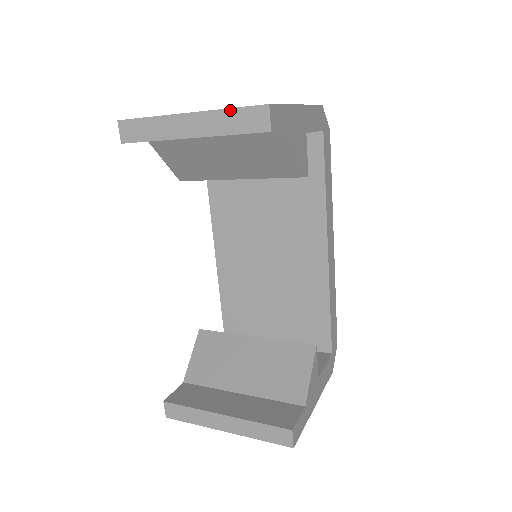
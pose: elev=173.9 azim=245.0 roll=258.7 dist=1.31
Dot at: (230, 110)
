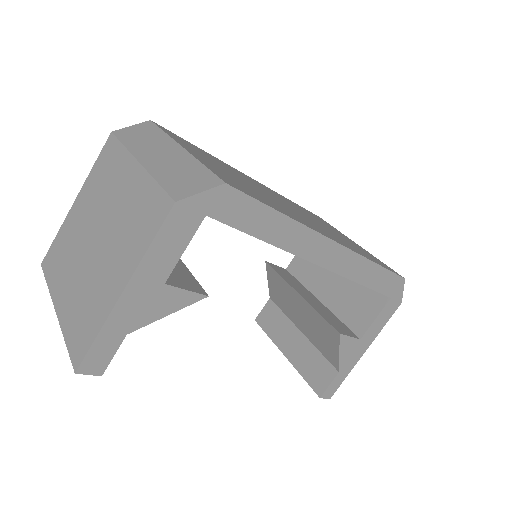
Dot at: (67, 343)
